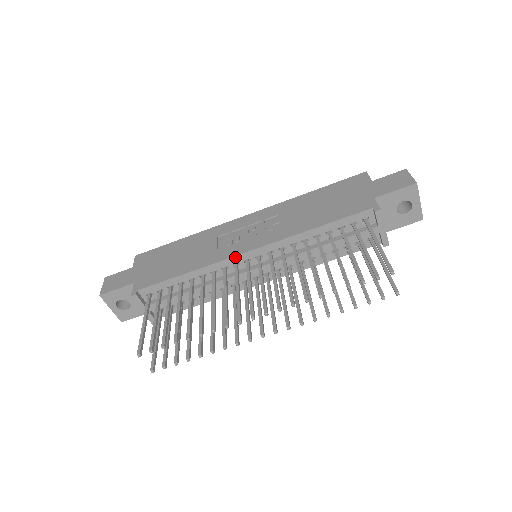
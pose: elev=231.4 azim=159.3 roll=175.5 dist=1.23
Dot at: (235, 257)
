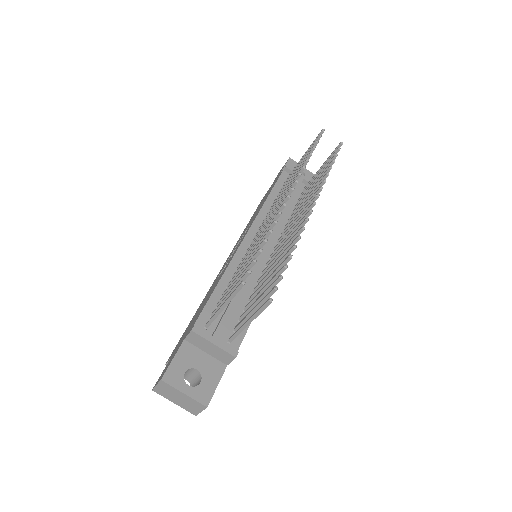
Dot at: (241, 246)
